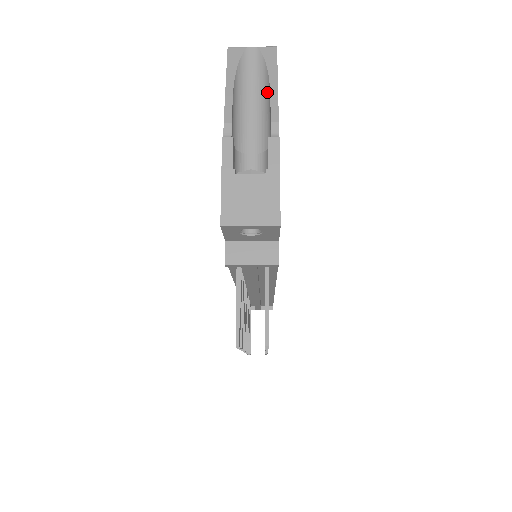
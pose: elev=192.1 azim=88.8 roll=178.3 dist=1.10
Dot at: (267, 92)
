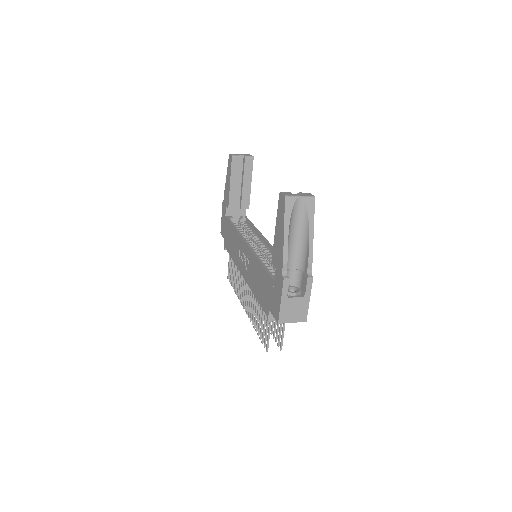
Dot at: (306, 234)
